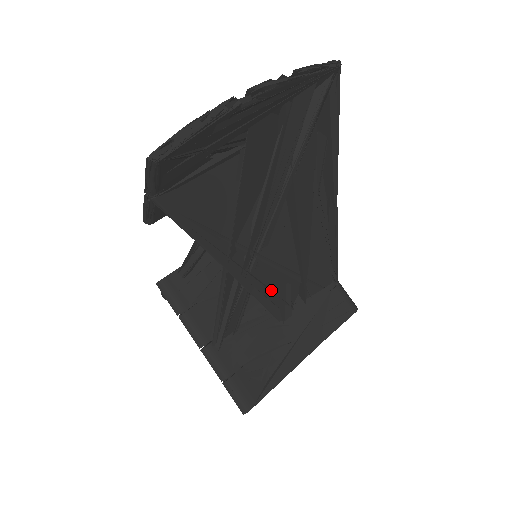
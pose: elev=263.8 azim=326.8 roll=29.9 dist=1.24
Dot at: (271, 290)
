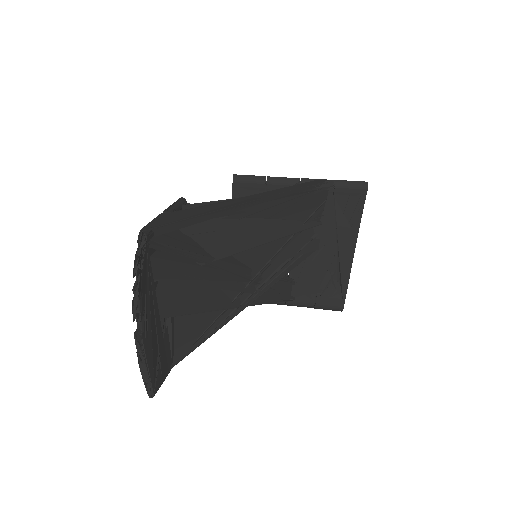
Dot at: (287, 261)
